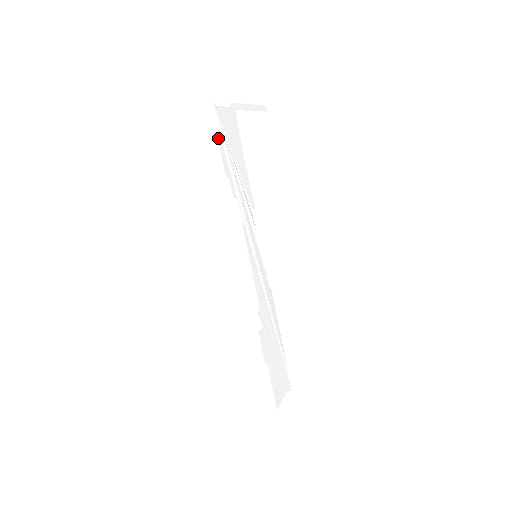
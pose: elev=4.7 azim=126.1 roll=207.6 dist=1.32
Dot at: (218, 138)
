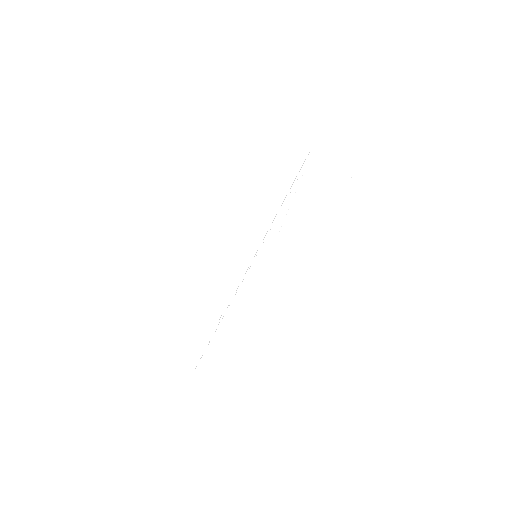
Dot at: (295, 169)
